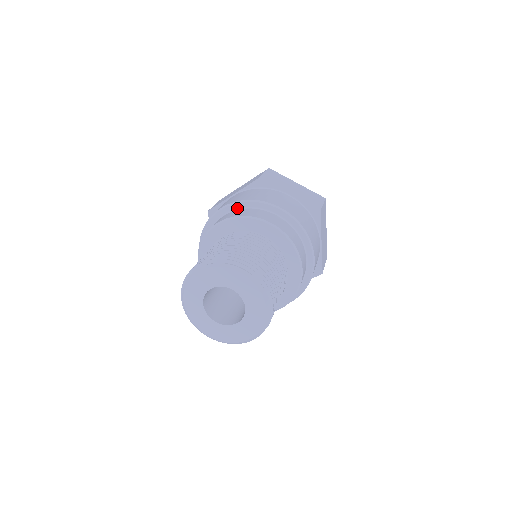
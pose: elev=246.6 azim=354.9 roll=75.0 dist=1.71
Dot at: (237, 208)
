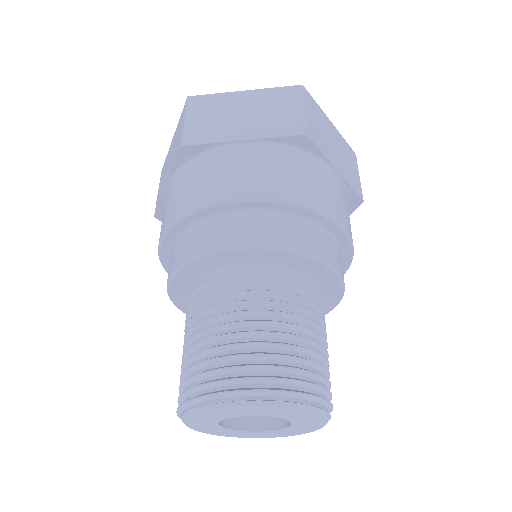
Dot at: (273, 208)
